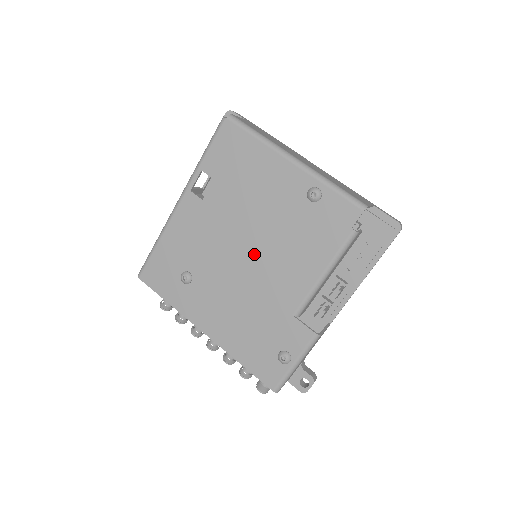
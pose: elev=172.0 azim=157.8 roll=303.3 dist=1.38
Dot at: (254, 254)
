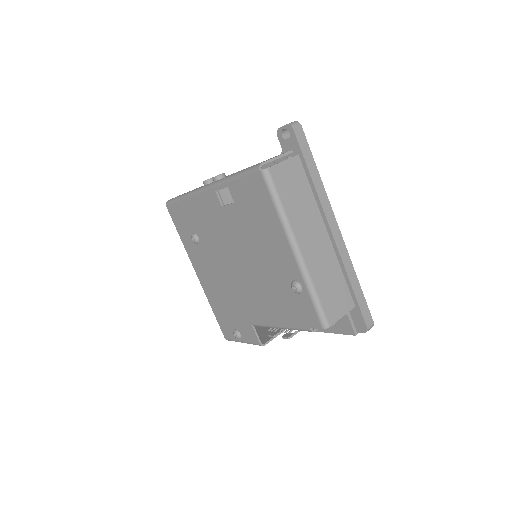
Dot at: (242, 273)
